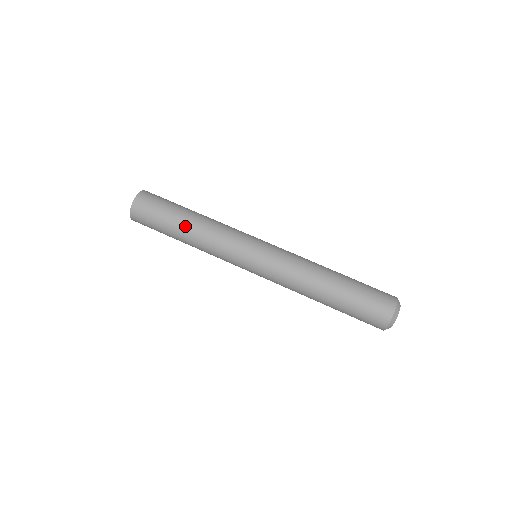
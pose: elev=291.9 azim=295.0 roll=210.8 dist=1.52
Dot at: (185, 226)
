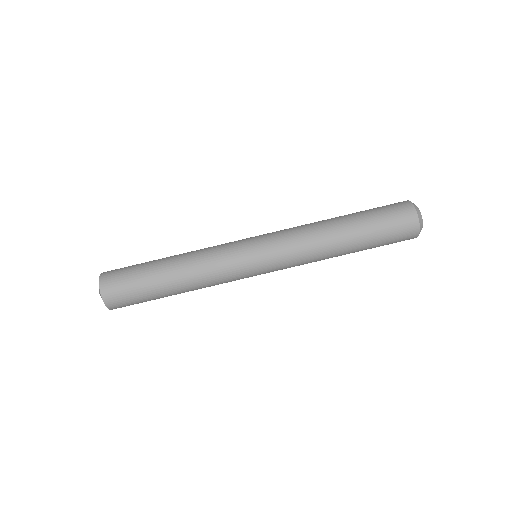
Dot at: (176, 293)
